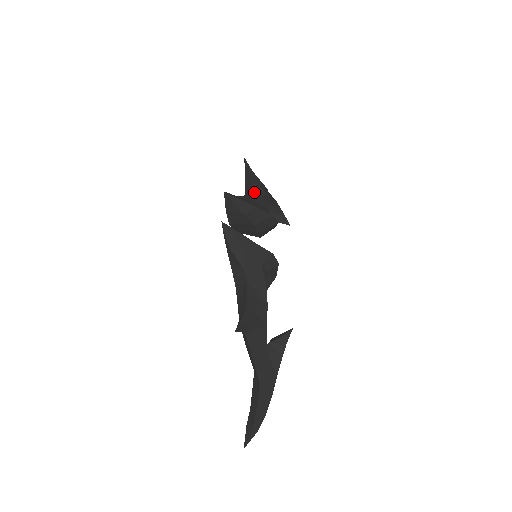
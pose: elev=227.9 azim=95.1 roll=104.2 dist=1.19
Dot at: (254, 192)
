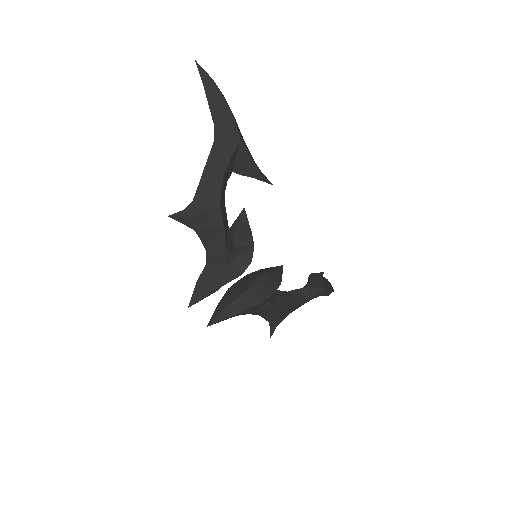
Dot at: (209, 246)
